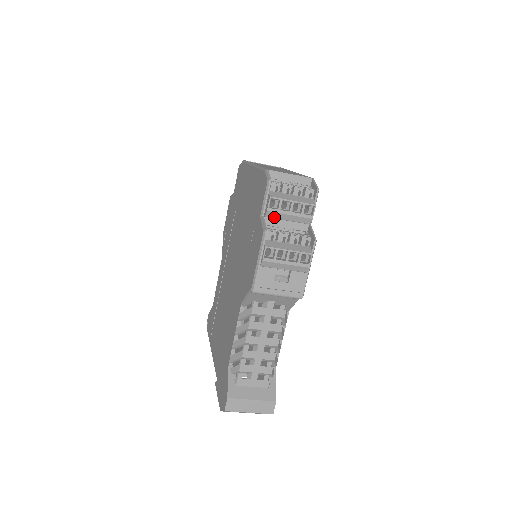
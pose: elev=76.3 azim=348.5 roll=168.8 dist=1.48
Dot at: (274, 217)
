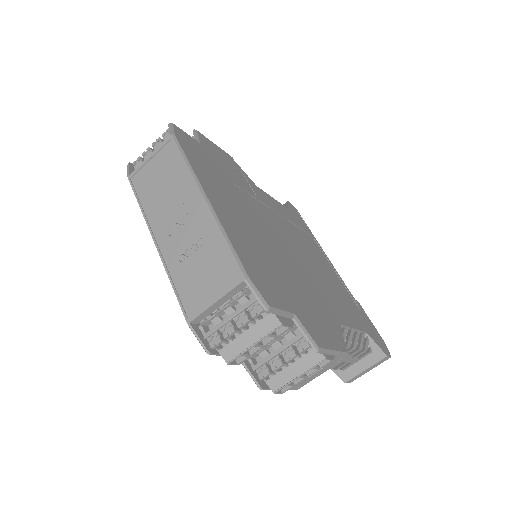
Dot at: occluded
